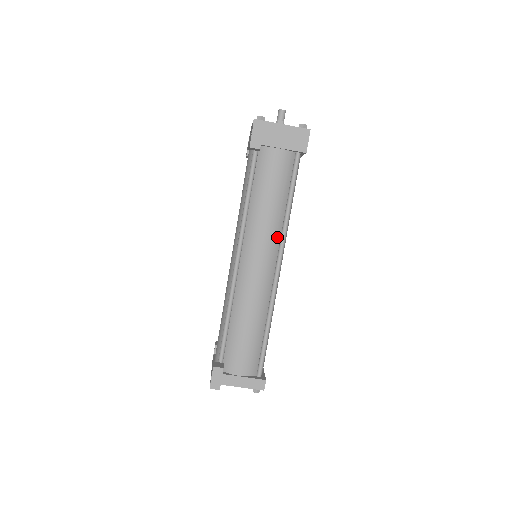
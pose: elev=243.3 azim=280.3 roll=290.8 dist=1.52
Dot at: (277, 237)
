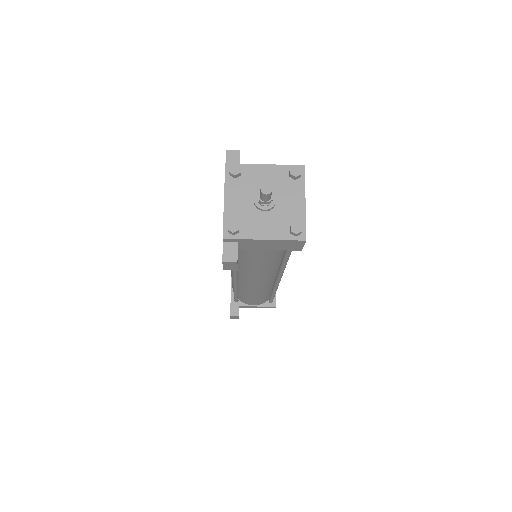
Dot at: (274, 272)
